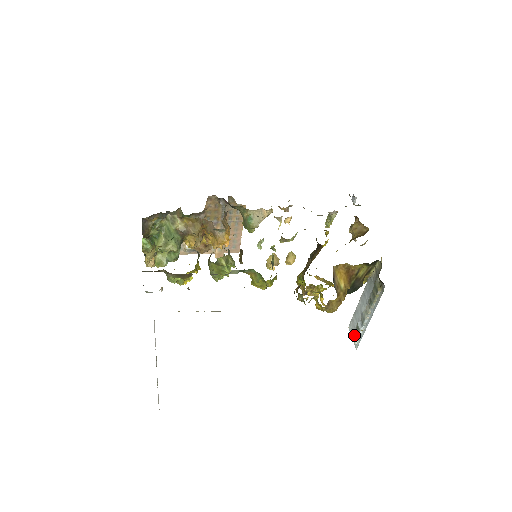
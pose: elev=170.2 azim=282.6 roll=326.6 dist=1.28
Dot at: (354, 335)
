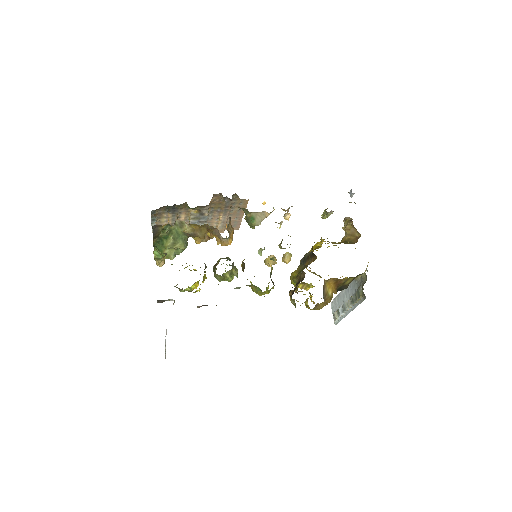
Dot at: (335, 315)
